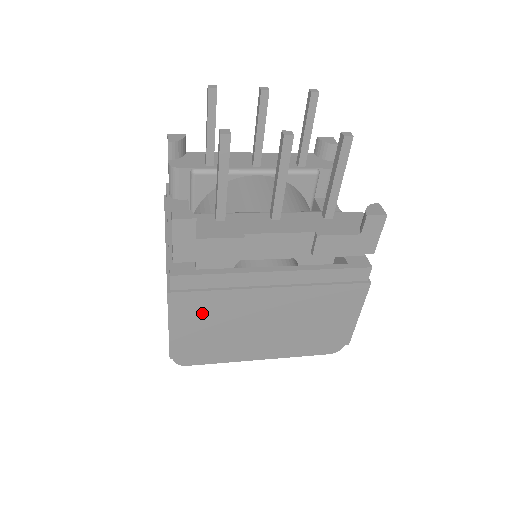
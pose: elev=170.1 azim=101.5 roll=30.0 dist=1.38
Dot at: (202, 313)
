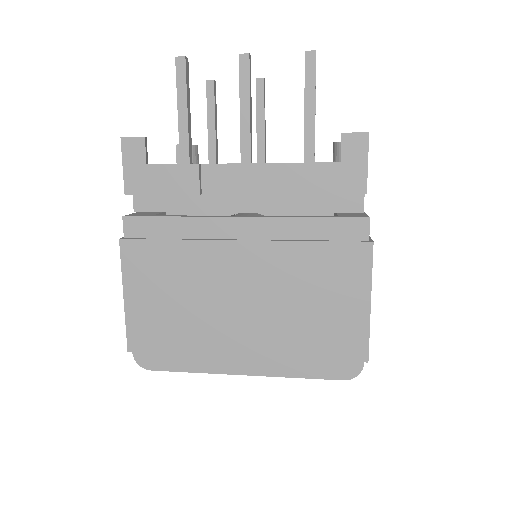
Dot at: (160, 276)
